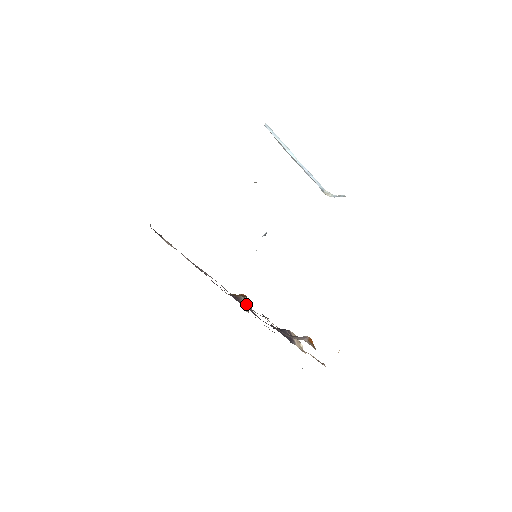
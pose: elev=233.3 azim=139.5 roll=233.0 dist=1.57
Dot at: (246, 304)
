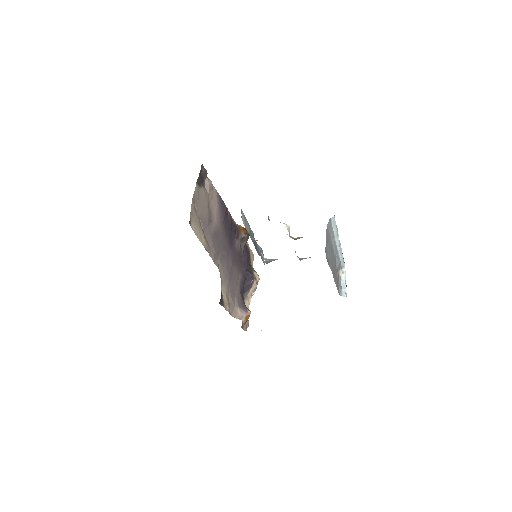
Dot at: (243, 240)
